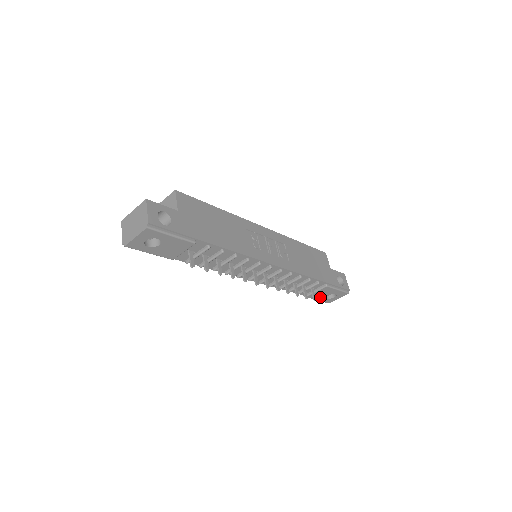
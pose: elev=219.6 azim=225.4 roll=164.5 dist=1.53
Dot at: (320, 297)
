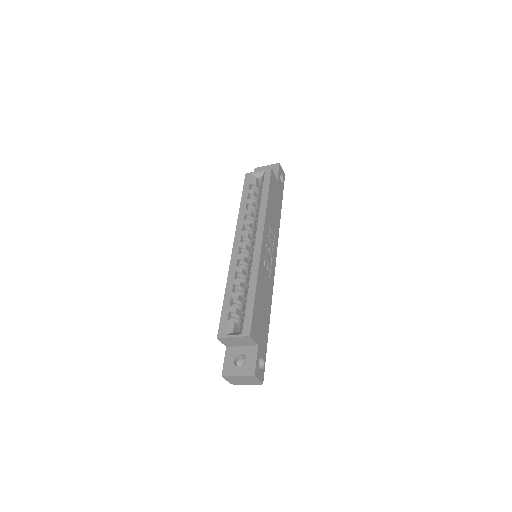
Dot at: occluded
